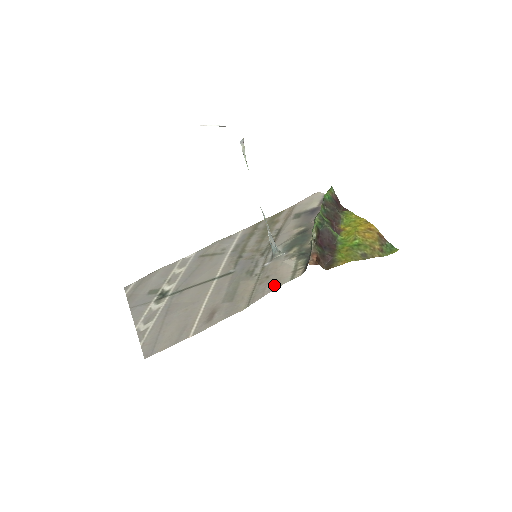
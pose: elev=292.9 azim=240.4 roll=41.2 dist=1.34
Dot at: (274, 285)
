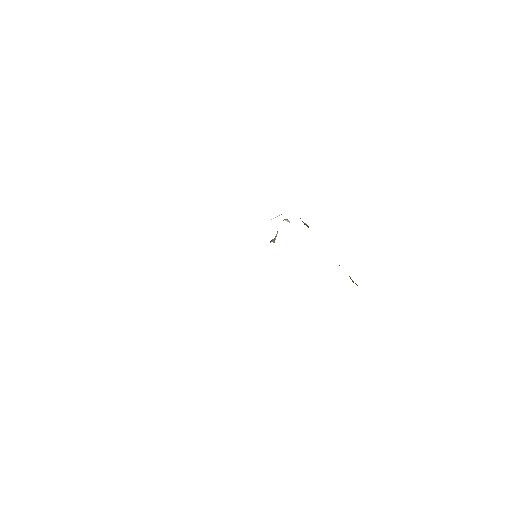
Dot at: occluded
